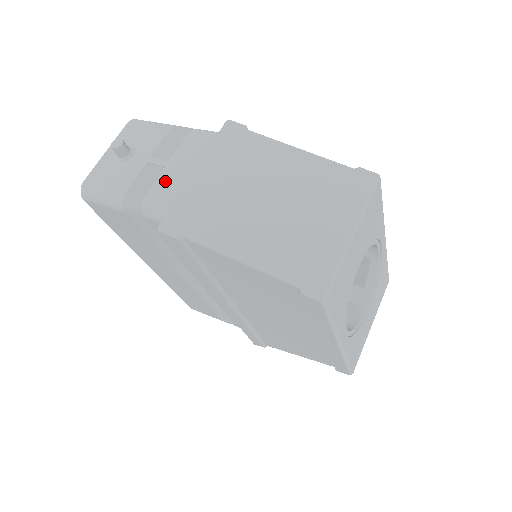
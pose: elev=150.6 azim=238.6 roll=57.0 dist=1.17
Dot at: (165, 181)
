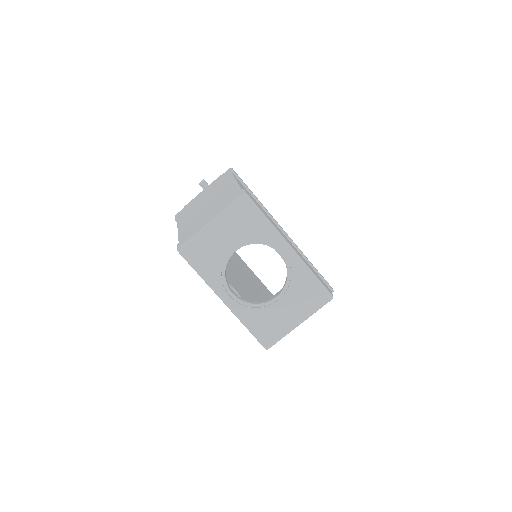
Dot at: occluded
